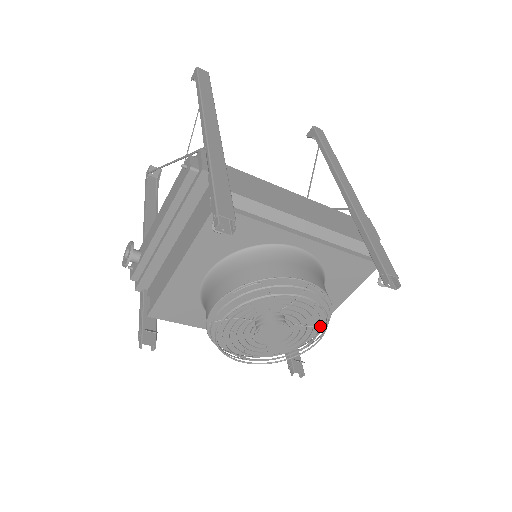
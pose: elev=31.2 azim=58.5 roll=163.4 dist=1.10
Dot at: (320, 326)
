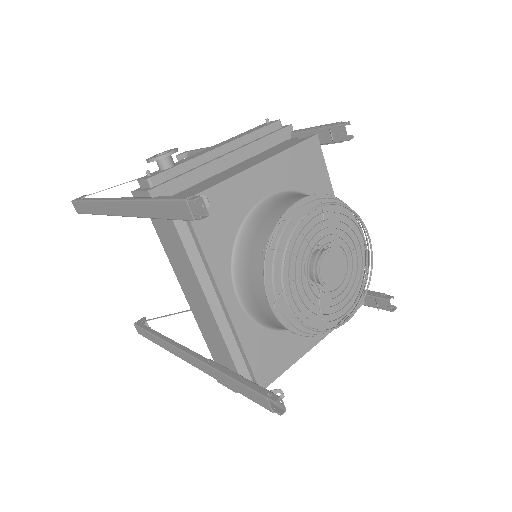
Dot at: (360, 293)
